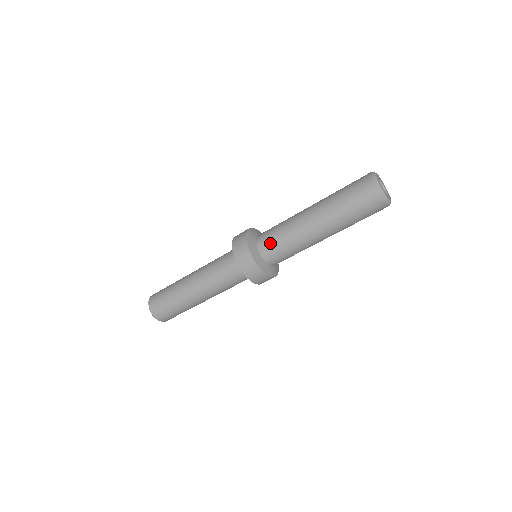
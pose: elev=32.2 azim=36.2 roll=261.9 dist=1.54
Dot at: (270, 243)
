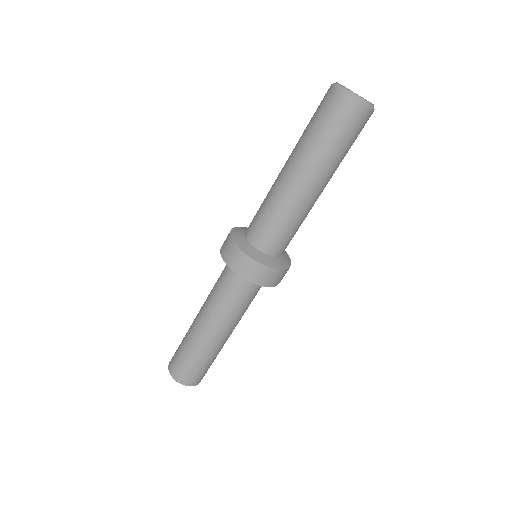
Dot at: (263, 232)
